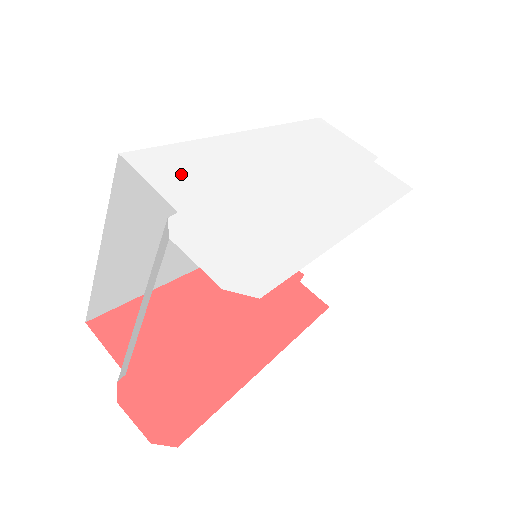
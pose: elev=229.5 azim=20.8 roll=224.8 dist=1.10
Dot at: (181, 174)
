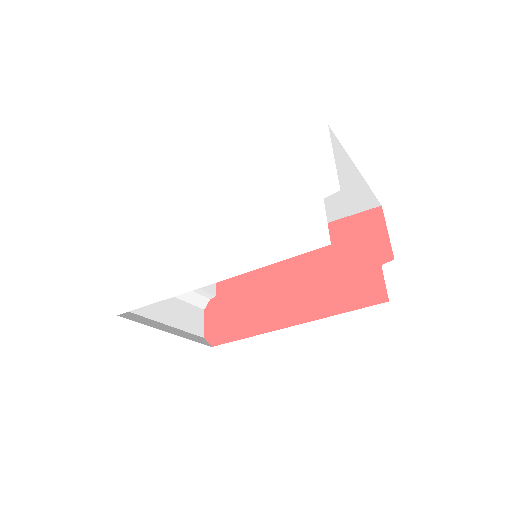
Dot at: (148, 224)
